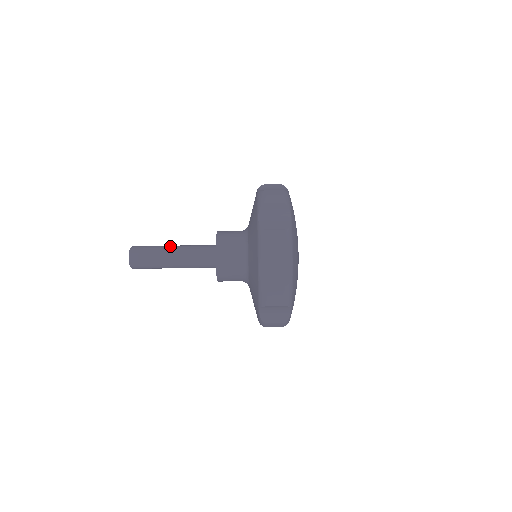
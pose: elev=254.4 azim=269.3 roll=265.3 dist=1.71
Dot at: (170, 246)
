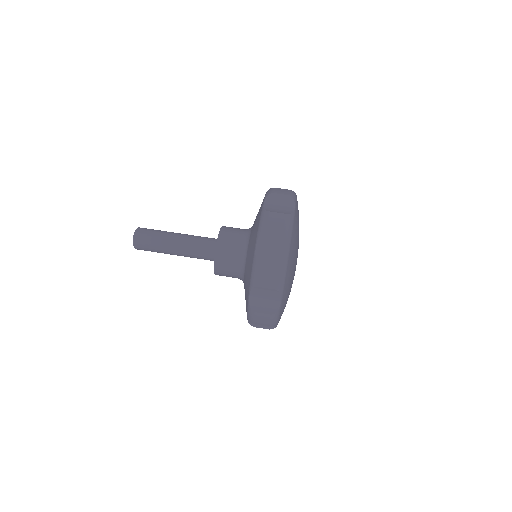
Dot at: occluded
